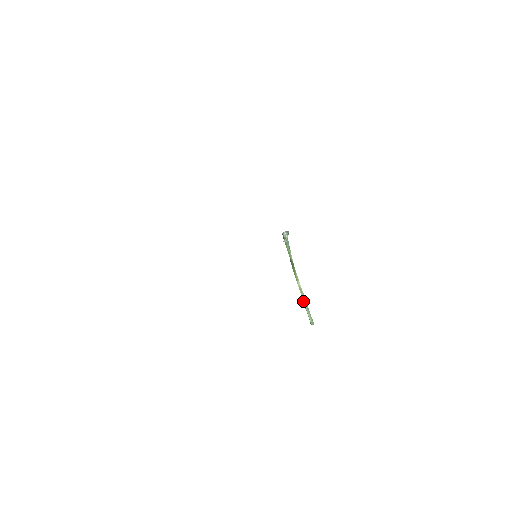
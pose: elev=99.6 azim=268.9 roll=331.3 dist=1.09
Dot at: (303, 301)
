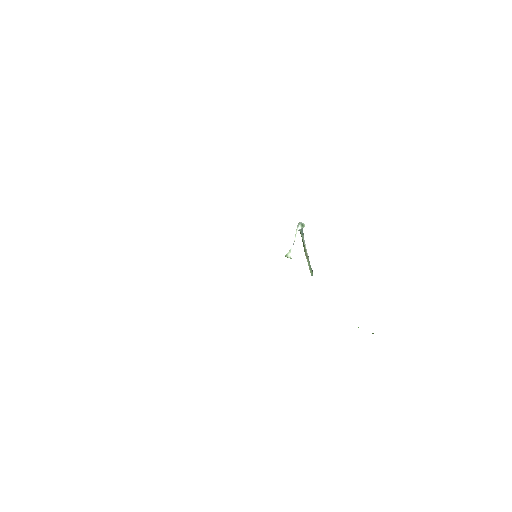
Dot at: occluded
